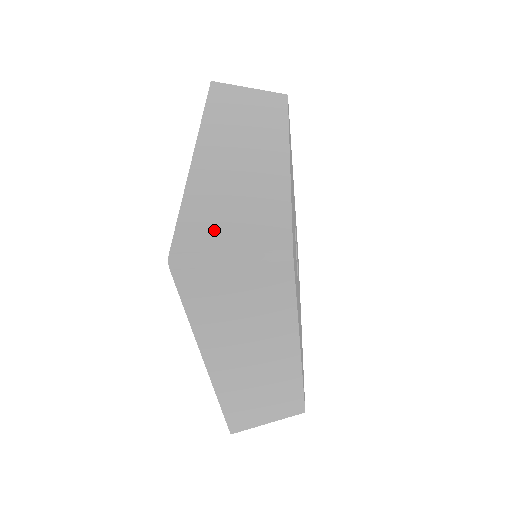
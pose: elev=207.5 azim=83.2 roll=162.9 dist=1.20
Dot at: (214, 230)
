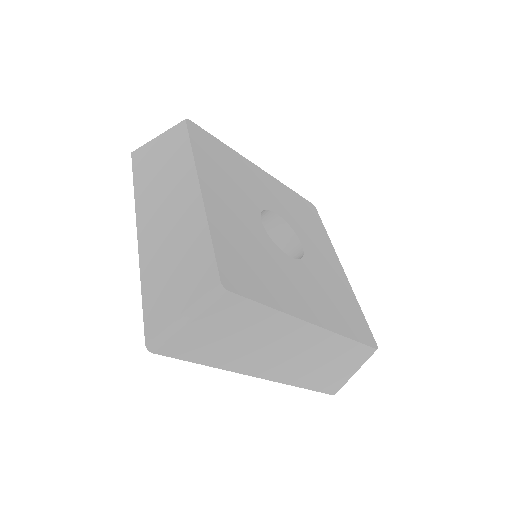
Dot at: (166, 302)
